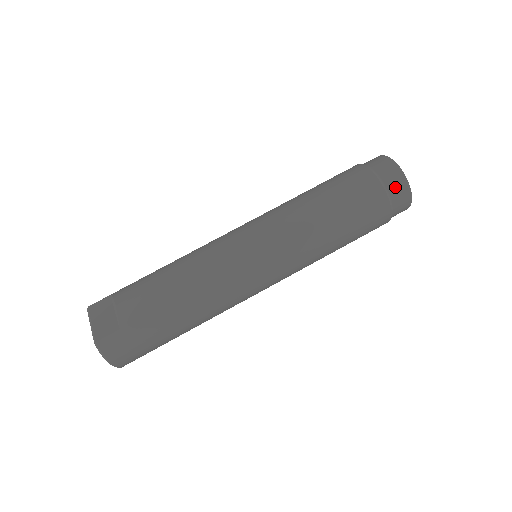
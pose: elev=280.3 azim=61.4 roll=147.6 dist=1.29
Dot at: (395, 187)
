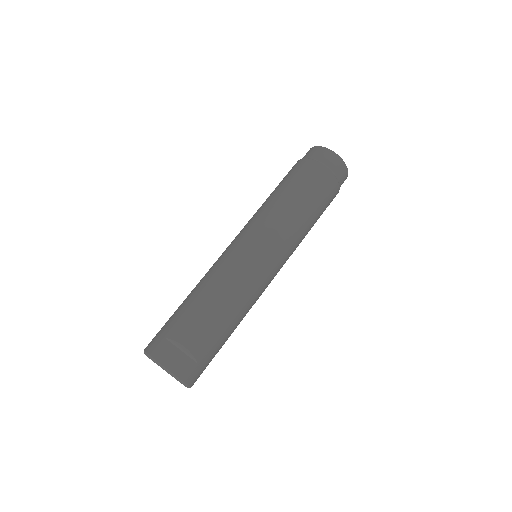
Dot at: (342, 176)
